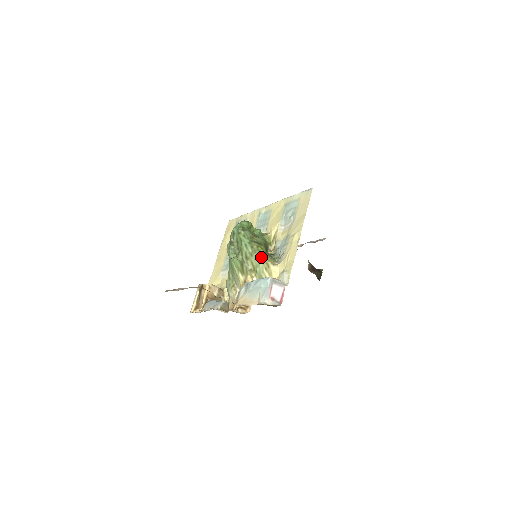
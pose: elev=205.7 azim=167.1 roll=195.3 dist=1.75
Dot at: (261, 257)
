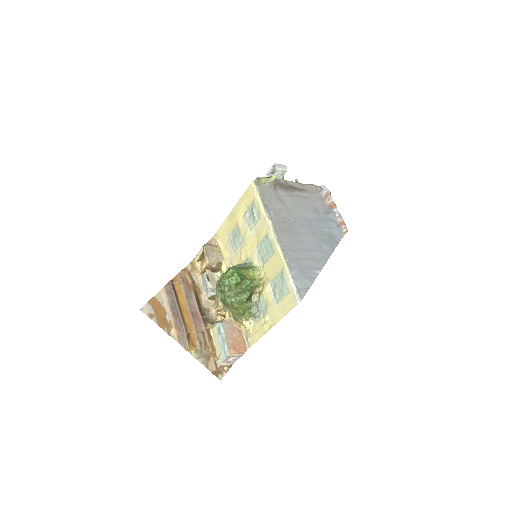
Dot at: (238, 314)
